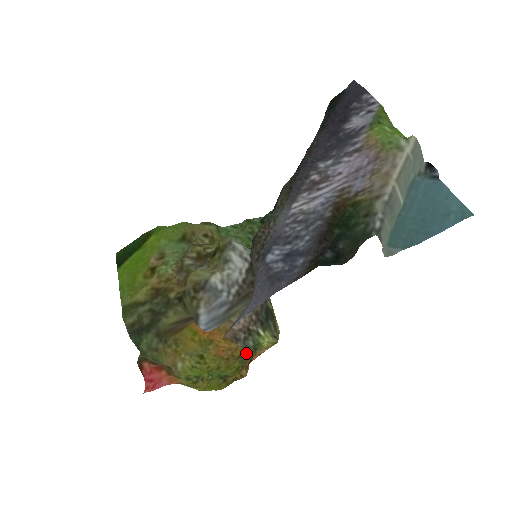
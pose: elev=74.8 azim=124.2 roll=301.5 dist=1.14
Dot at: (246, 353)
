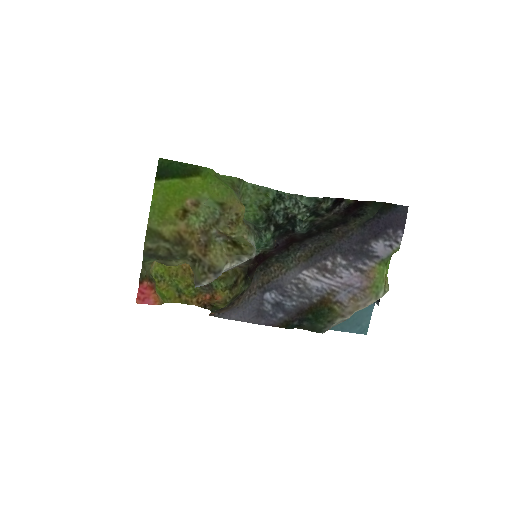
Dot at: occluded
